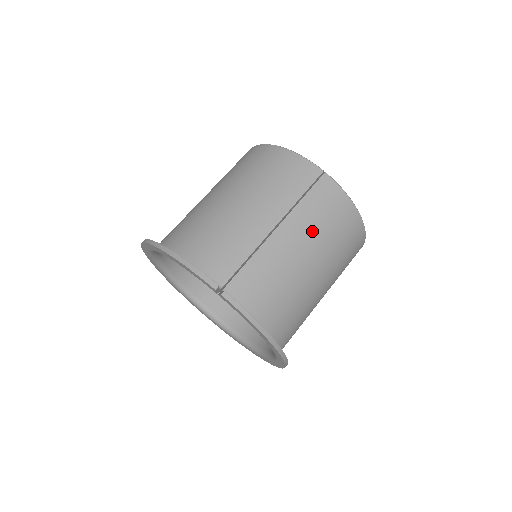
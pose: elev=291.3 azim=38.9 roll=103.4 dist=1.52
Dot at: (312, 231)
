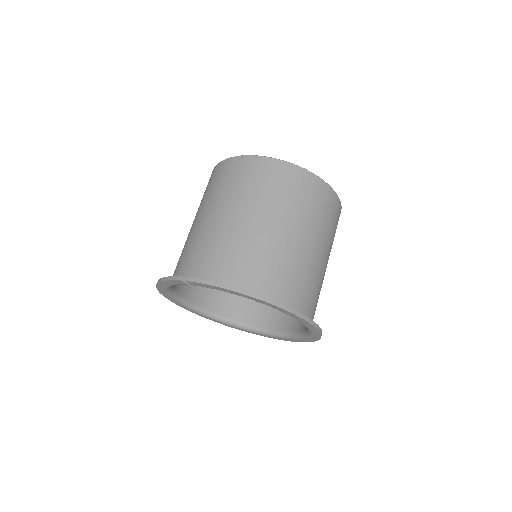
Dot at: (247, 198)
